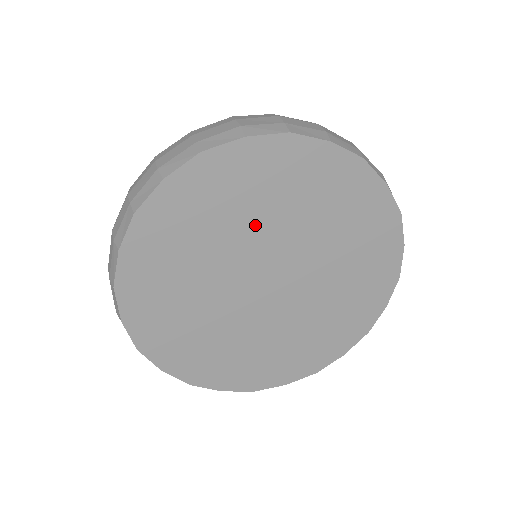
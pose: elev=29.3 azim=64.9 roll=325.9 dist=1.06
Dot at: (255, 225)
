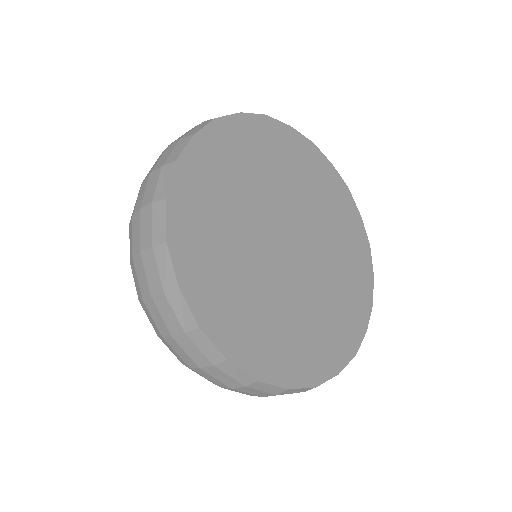
Dot at: (287, 187)
